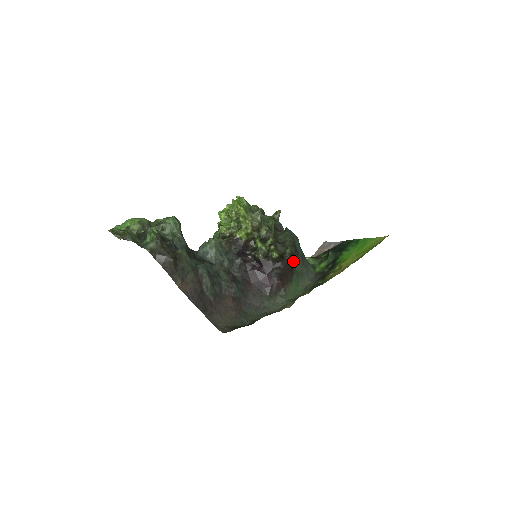
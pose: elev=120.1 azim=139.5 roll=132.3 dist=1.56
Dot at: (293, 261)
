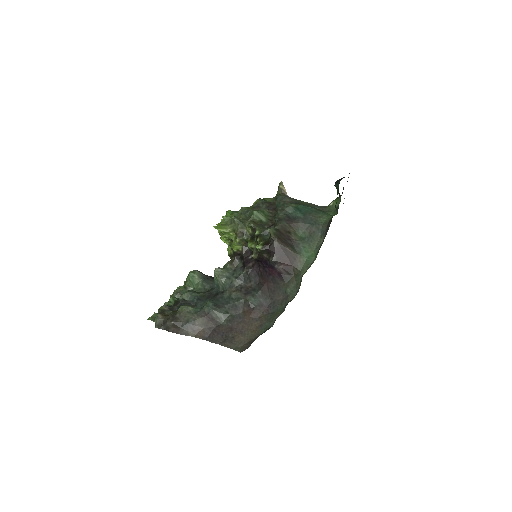
Dot at: (288, 235)
